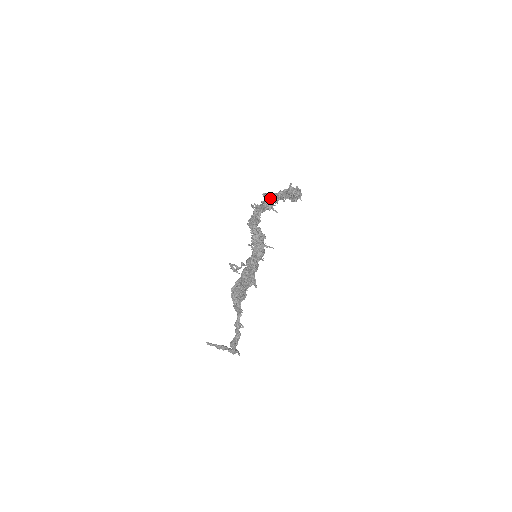
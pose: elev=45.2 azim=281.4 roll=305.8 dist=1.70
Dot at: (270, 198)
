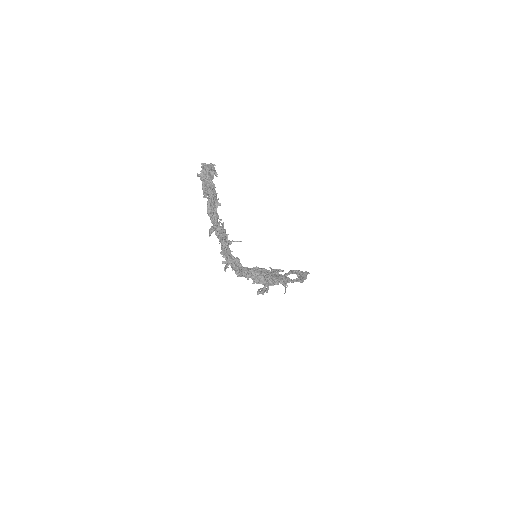
Dot at: (216, 230)
